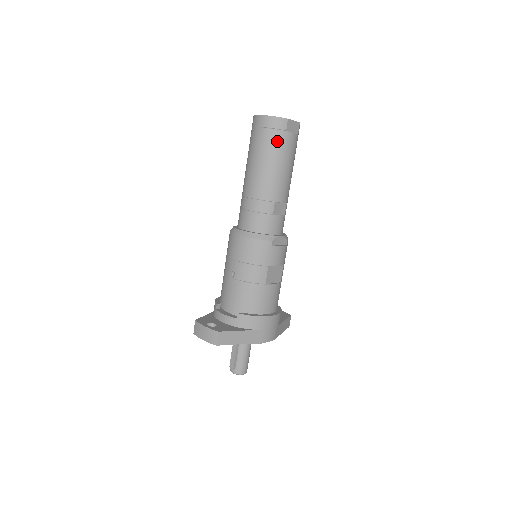
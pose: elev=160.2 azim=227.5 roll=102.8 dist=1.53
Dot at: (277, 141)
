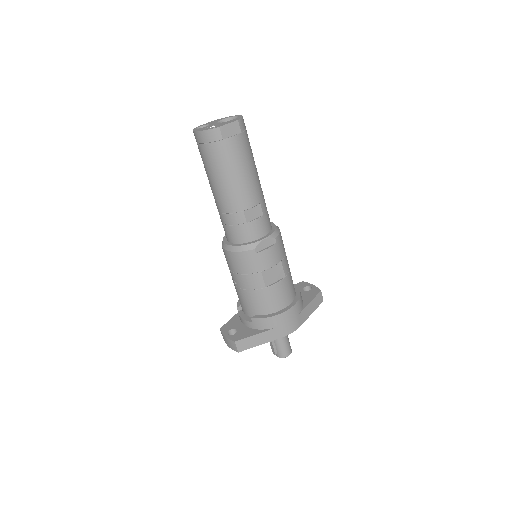
Dot at: (218, 154)
